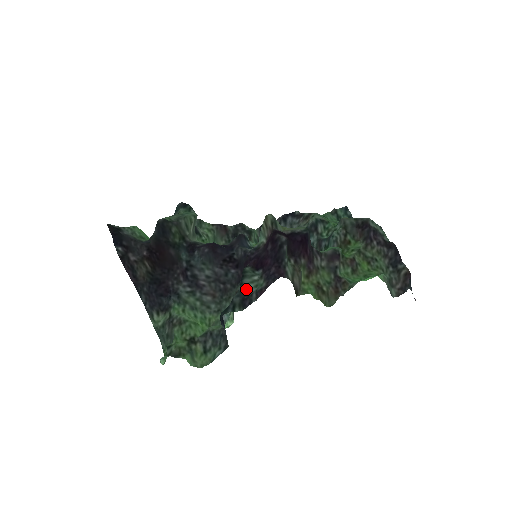
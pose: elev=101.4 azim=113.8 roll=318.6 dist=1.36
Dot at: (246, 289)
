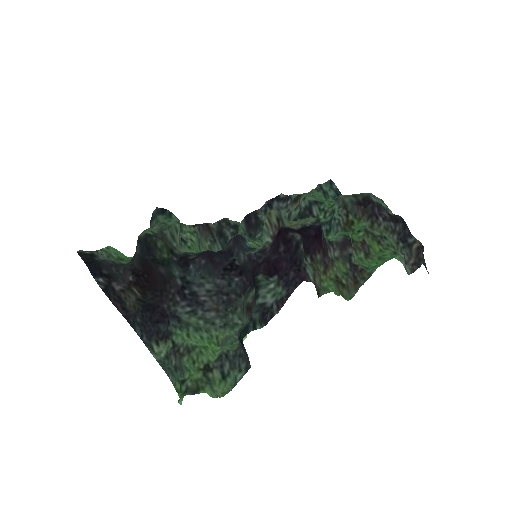
Dot at: (264, 301)
